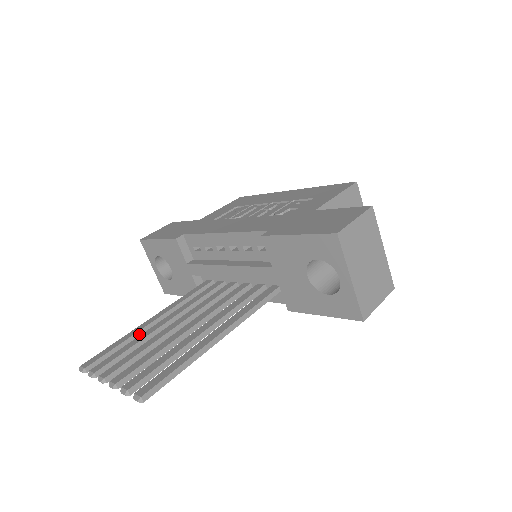
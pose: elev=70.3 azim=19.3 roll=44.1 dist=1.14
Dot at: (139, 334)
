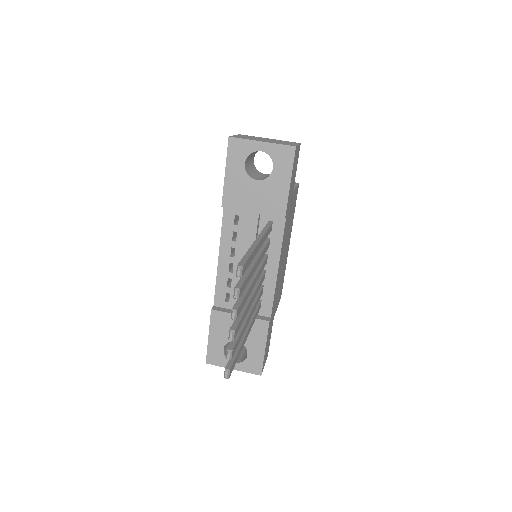
Dot at: (242, 339)
